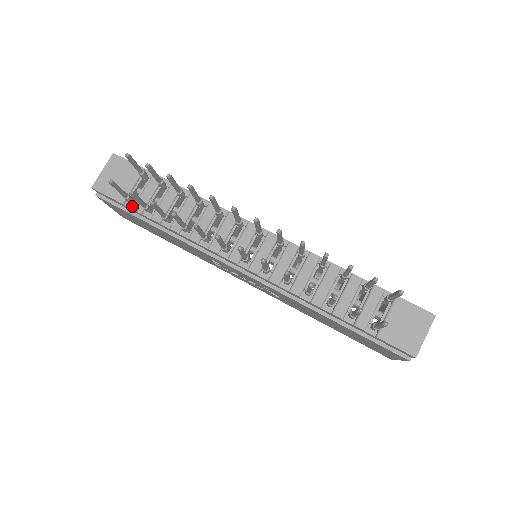
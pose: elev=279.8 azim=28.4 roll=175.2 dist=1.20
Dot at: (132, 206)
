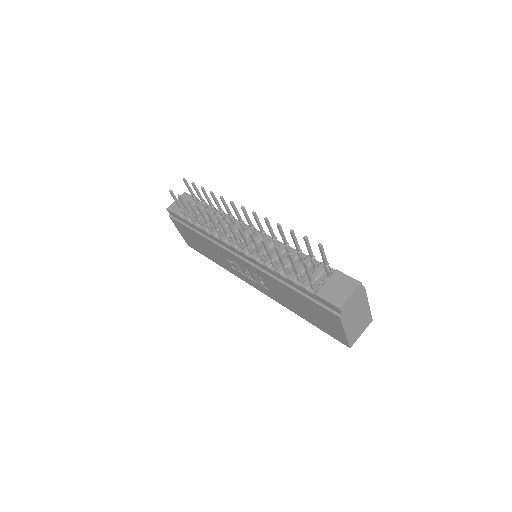
Dot at: (185, 218)
